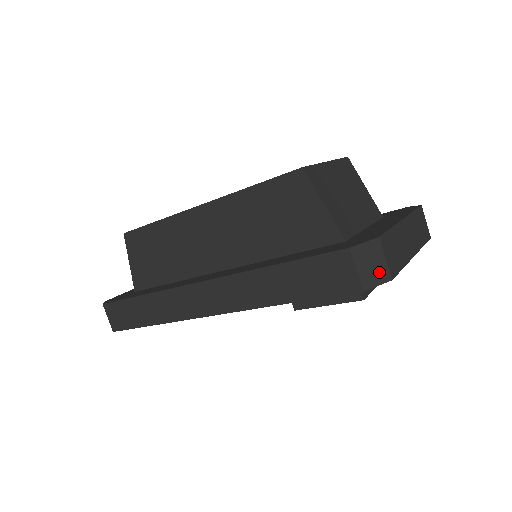
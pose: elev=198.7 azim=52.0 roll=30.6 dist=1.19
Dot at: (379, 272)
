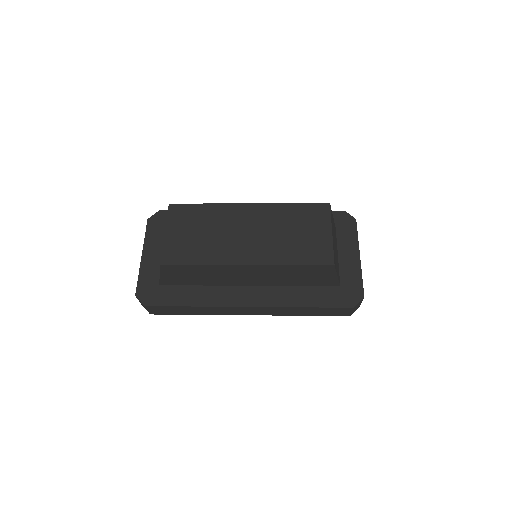
Dot at: occluded
